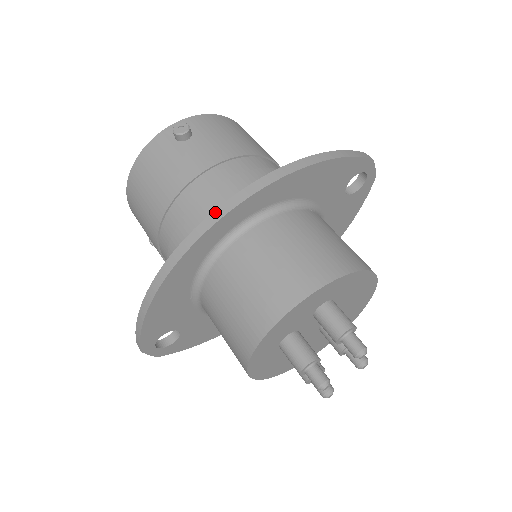
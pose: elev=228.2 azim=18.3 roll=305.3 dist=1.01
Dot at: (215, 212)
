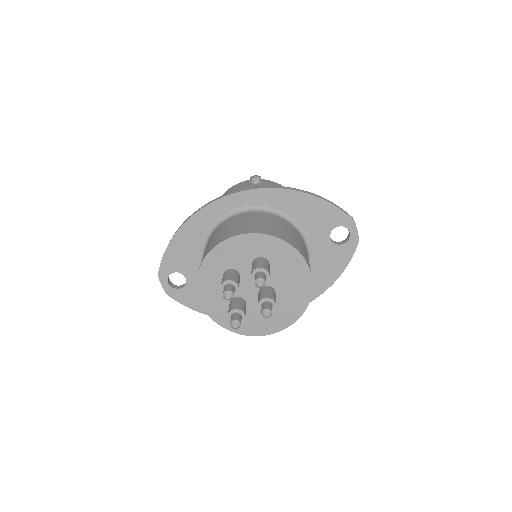
Dot at: (233, 192)
